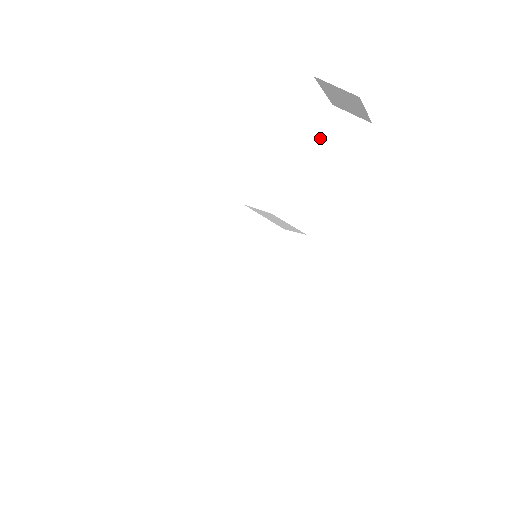
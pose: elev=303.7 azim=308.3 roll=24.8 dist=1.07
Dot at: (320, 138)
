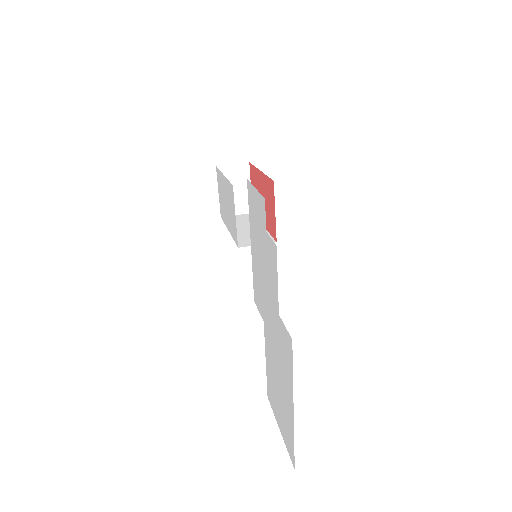
Dot at: occluded
